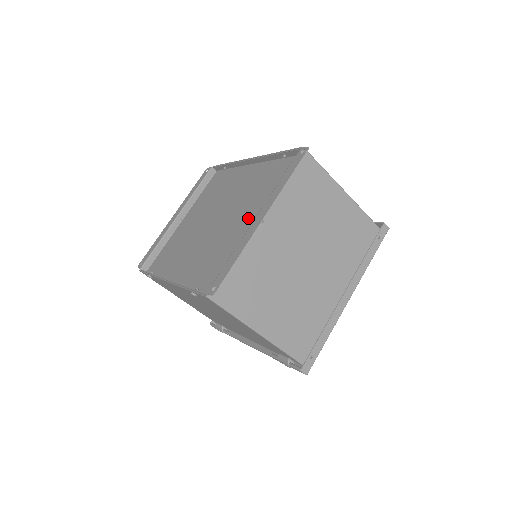
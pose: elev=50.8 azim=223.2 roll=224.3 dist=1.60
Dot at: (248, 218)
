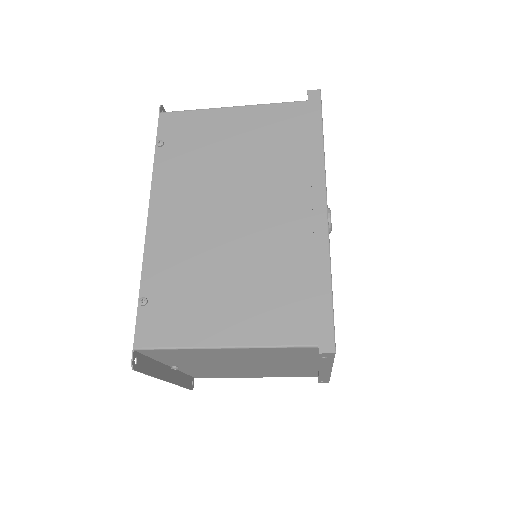
Dot at: occluded
